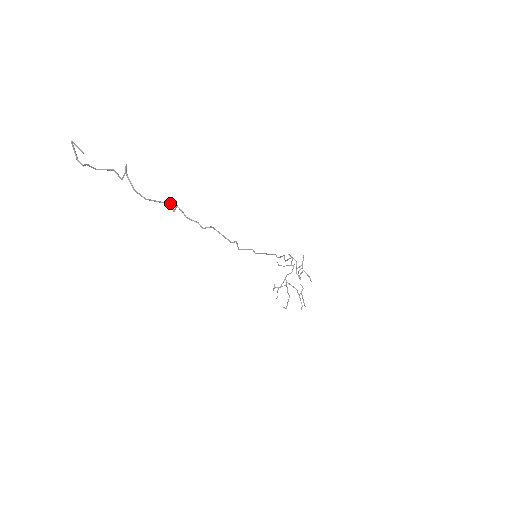
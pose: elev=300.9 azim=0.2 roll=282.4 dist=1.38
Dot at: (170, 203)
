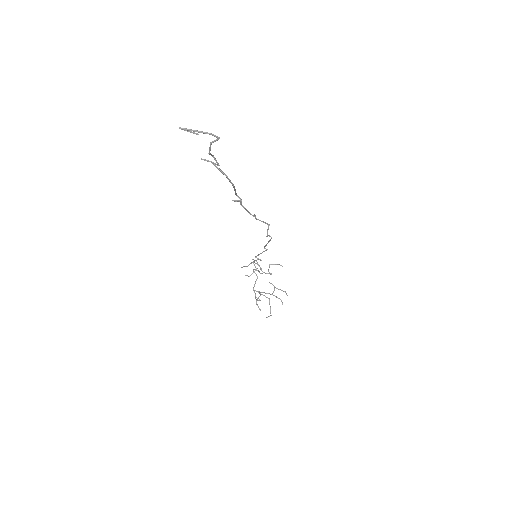
Dot at: (236, 194)
